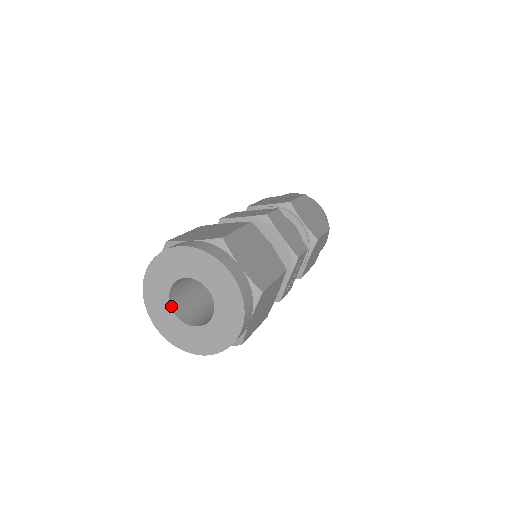
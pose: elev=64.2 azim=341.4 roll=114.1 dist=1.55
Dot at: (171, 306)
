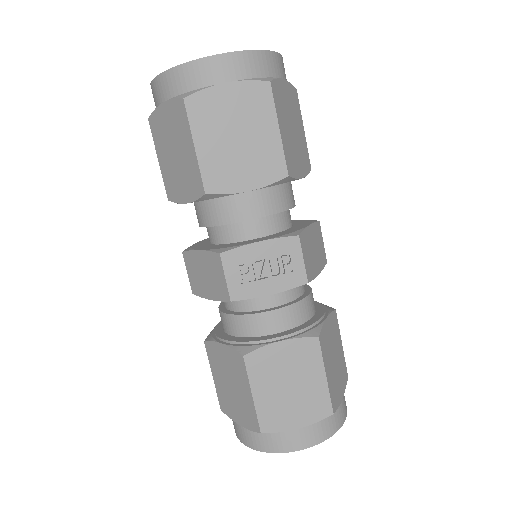
Dot at: occluded
